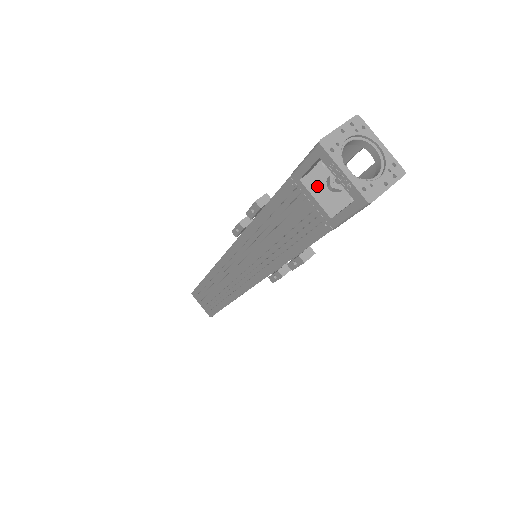
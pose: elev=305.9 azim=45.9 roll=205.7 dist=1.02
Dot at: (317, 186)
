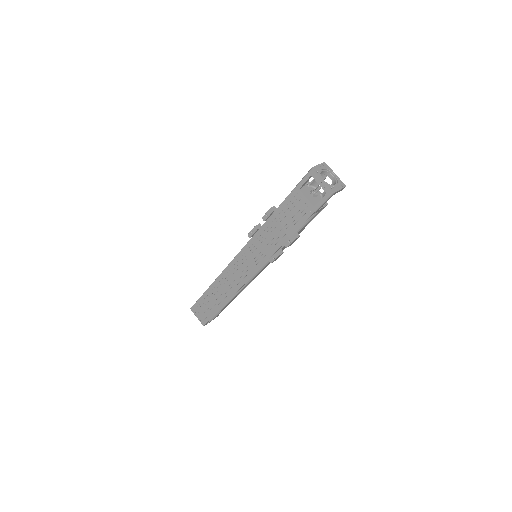
Dot at: (306, 193)
